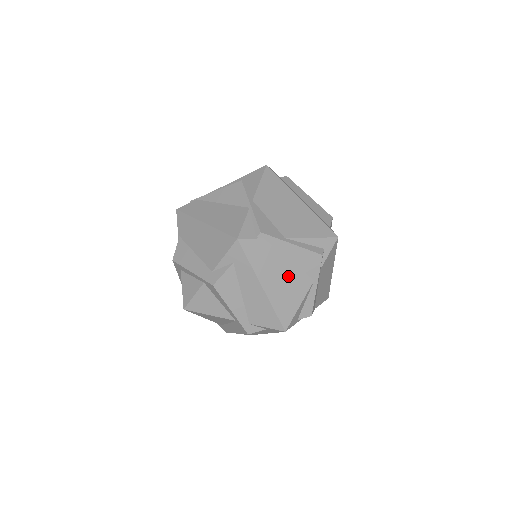
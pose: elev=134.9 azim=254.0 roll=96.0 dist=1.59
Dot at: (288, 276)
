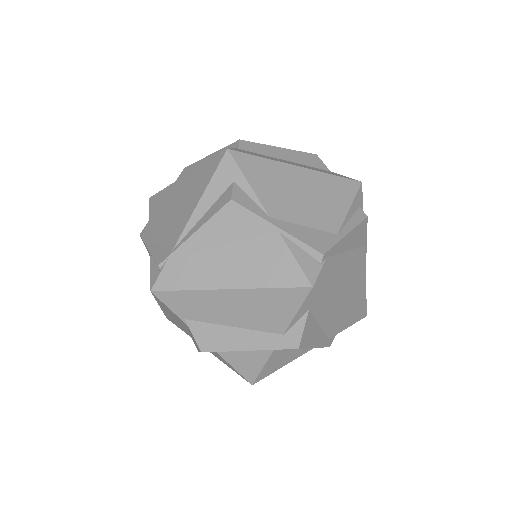
Dot at: (352, 267)
